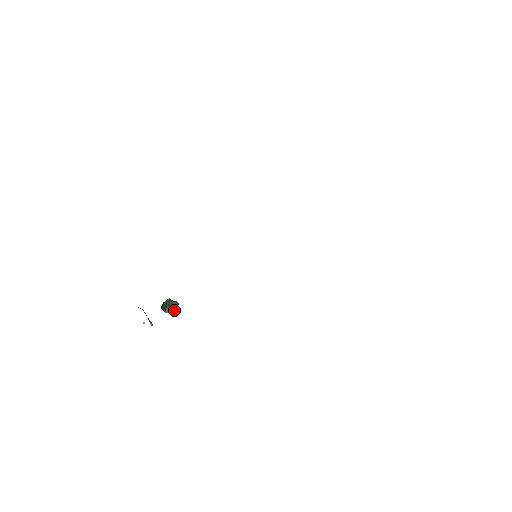
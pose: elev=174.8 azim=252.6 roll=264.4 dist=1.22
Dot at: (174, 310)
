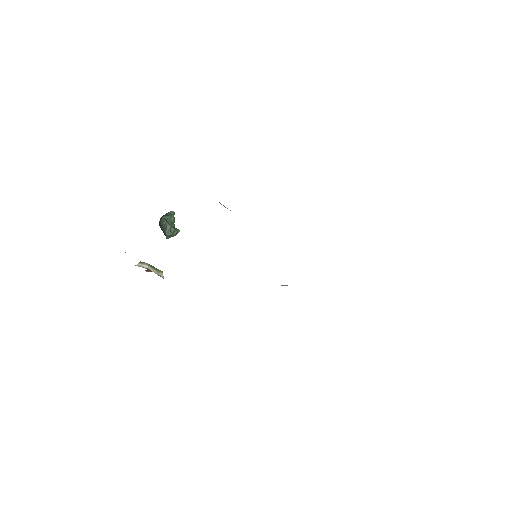
Dot at: (174, 234)
